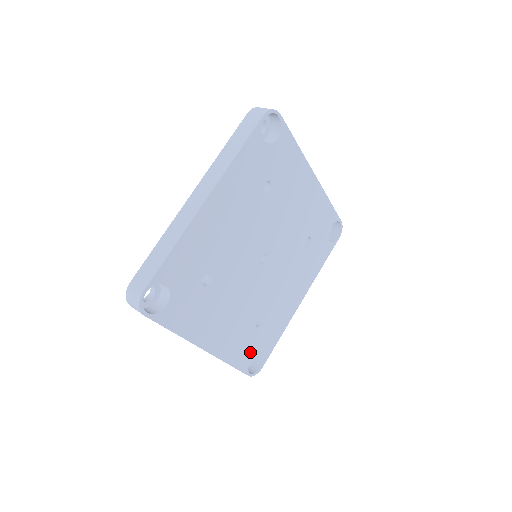
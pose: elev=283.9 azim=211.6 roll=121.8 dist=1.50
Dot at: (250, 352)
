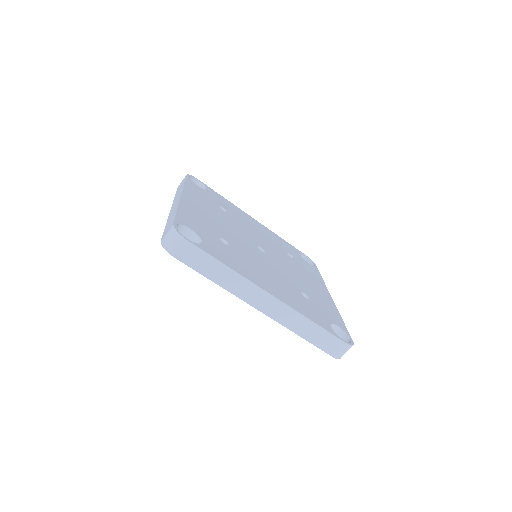
Dot at: (323, 319)
